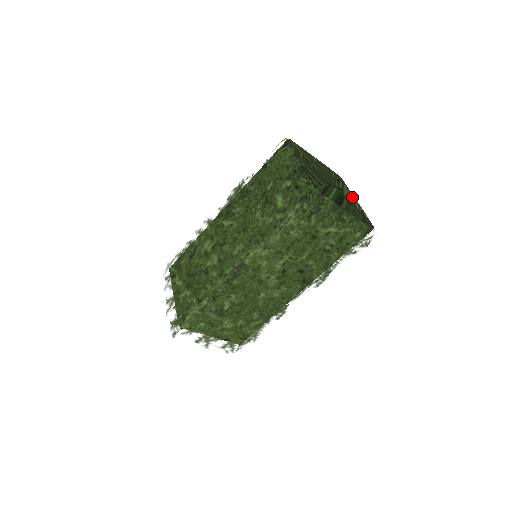
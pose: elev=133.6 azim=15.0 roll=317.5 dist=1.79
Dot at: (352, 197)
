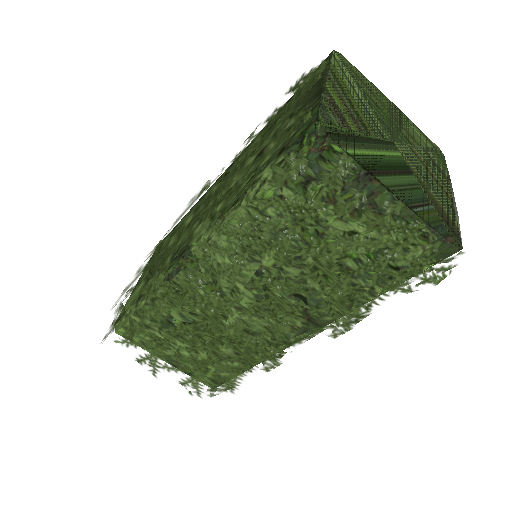
Dot at: (443, 185)
